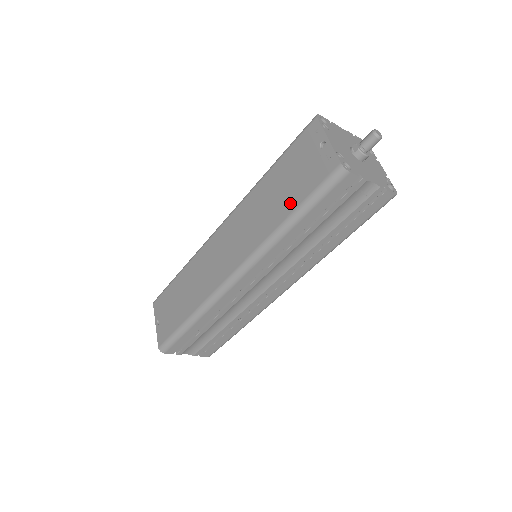
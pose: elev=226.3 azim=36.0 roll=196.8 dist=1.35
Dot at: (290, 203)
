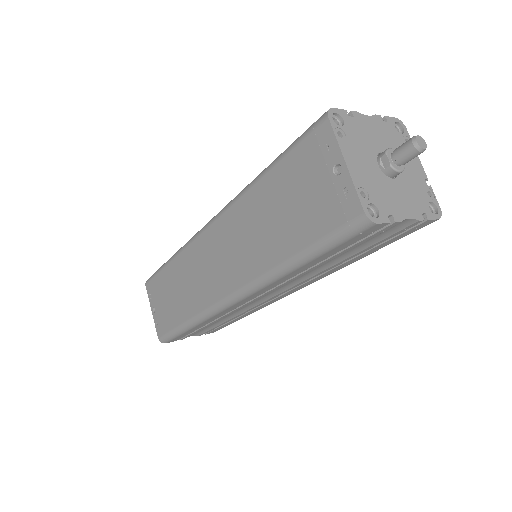
Dot at: (294, 239)
